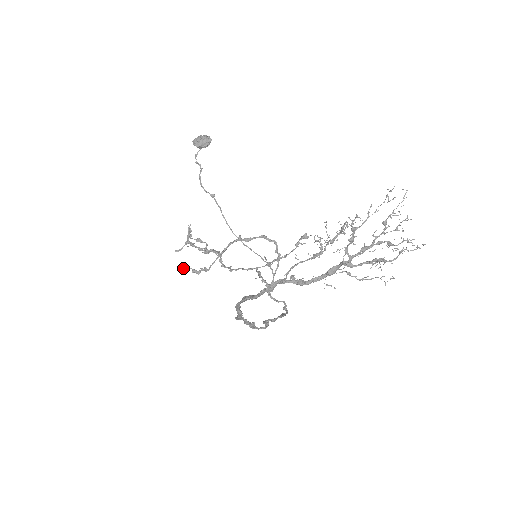
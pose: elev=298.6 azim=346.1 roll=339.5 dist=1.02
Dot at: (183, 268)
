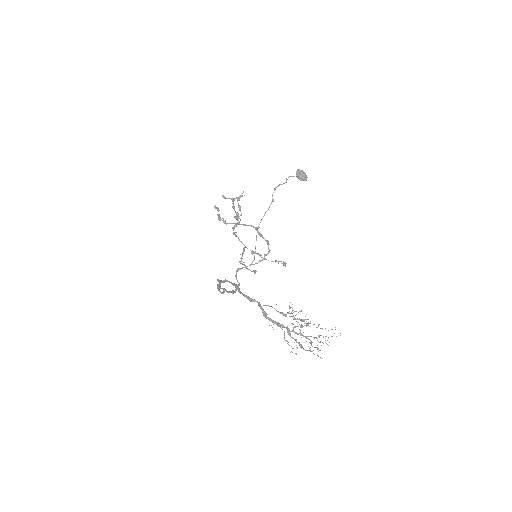
Dot at: (216, 208)
